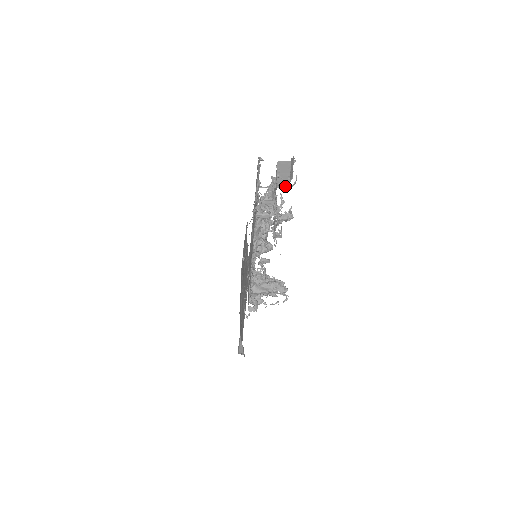
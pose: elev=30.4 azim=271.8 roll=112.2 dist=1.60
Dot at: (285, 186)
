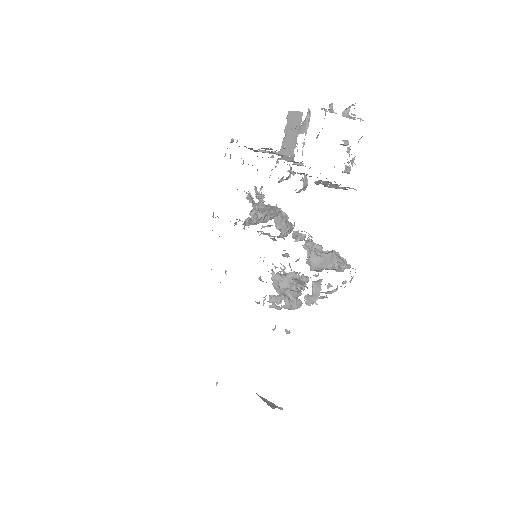
Dot at: (289, 153)
